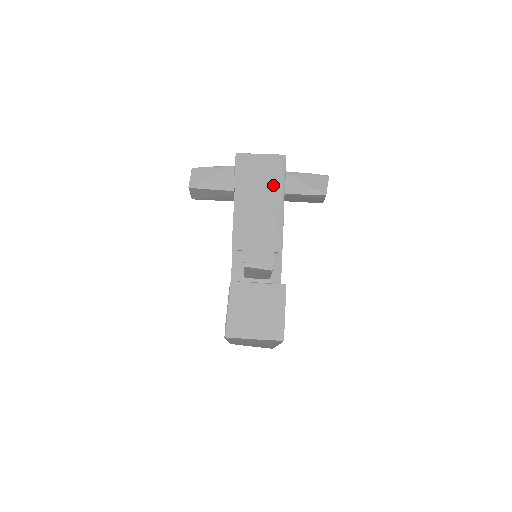
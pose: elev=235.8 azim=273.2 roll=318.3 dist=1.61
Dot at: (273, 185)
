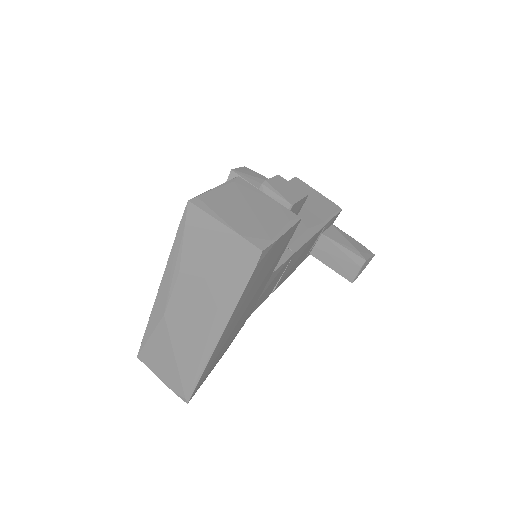
Dot at: (318, 213)
